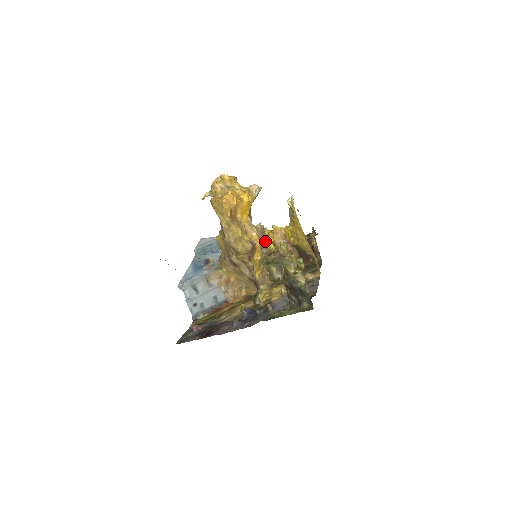
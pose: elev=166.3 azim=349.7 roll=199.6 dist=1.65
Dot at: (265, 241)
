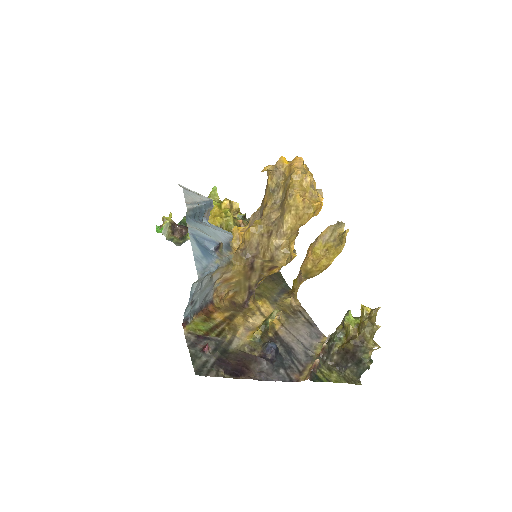
Dot at: occluded
